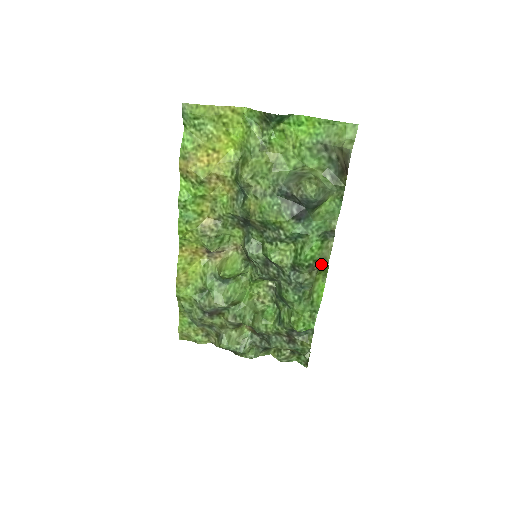
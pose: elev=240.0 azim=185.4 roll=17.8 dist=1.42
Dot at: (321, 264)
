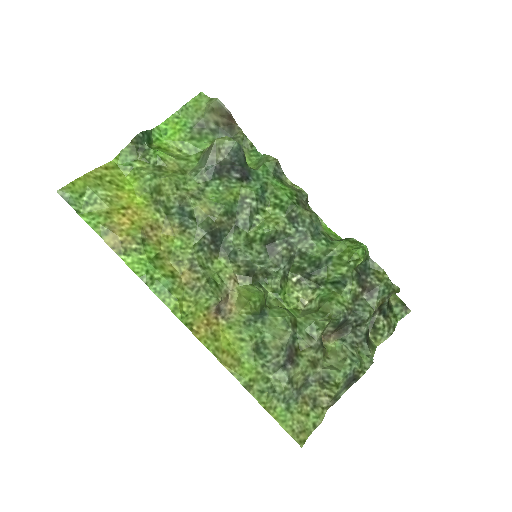
Dot at: (303, 198)
